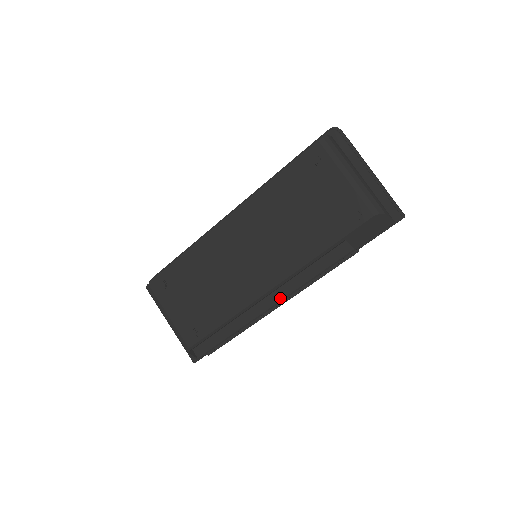
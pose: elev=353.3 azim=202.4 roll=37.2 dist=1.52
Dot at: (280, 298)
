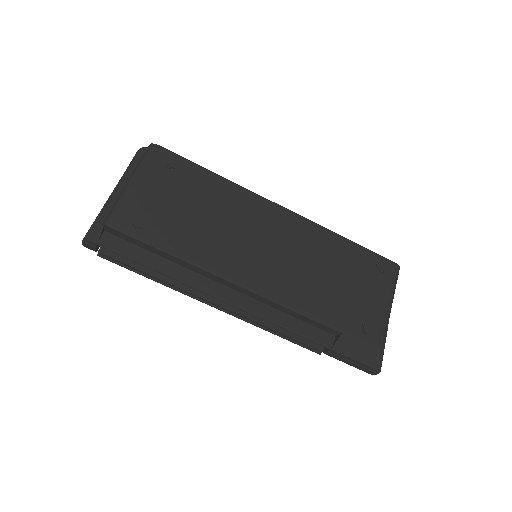
Dot at: (239, 303)
